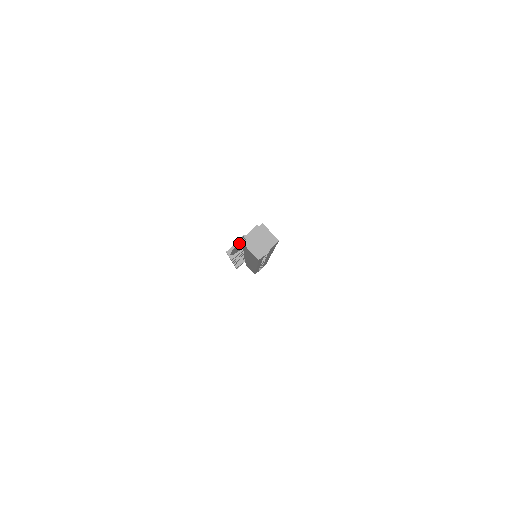
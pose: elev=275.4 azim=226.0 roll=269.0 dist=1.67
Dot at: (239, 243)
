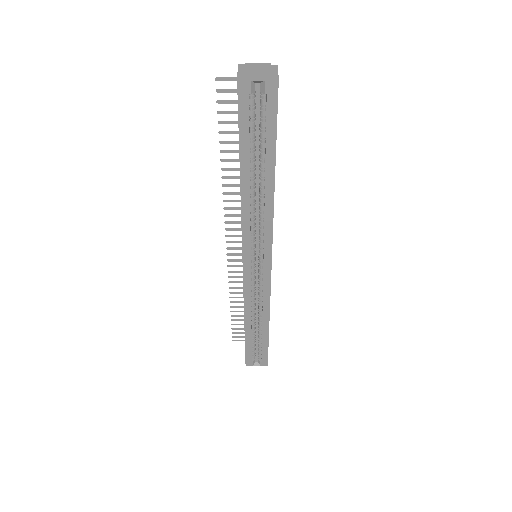
Dot at: occluded
